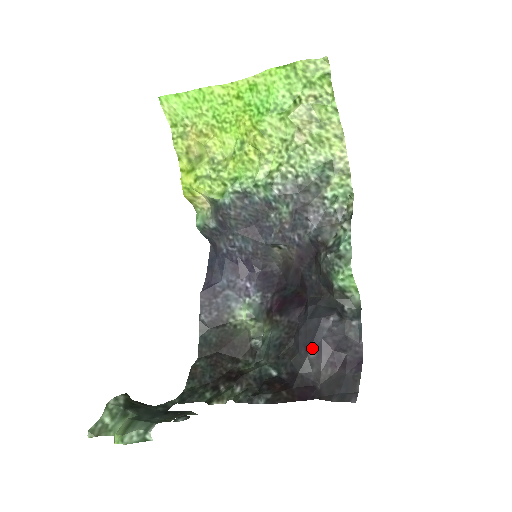
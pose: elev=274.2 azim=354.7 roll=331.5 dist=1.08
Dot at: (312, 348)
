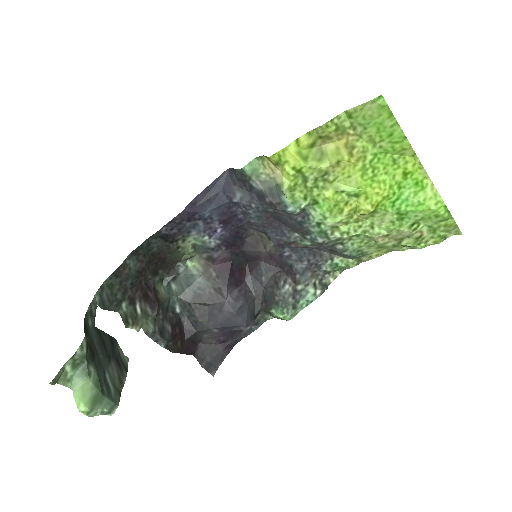
Dot at: (220, 328)
